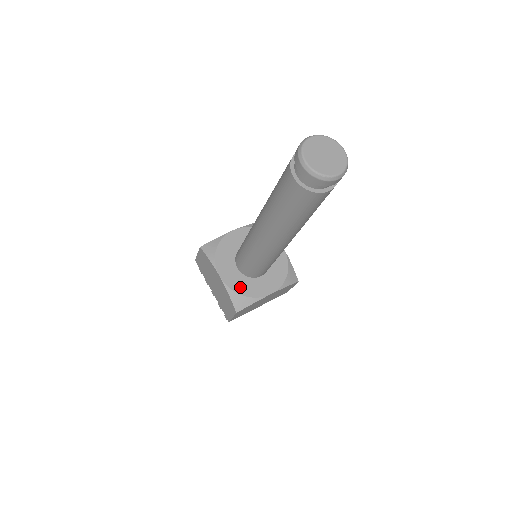
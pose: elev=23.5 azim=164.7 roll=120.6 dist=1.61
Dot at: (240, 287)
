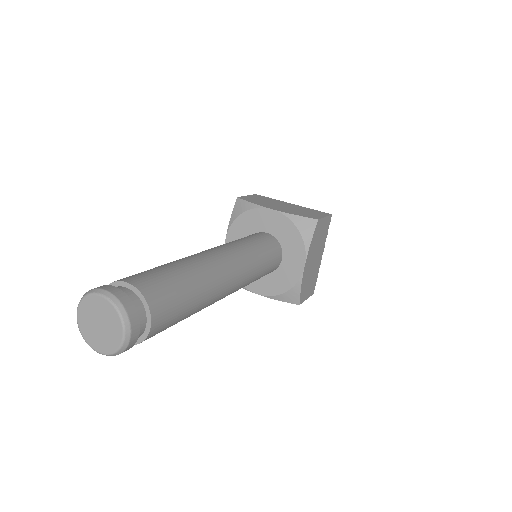
Dot at: occluded
